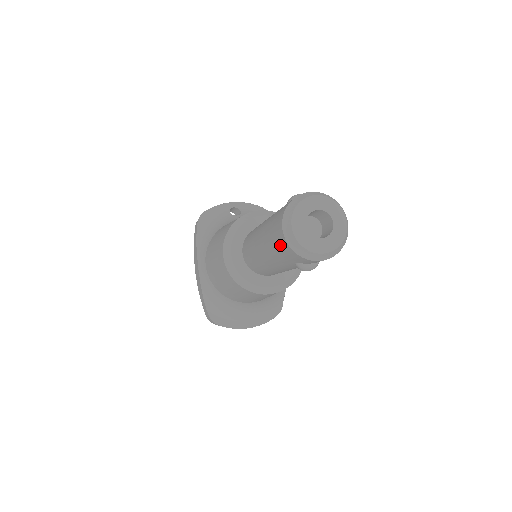
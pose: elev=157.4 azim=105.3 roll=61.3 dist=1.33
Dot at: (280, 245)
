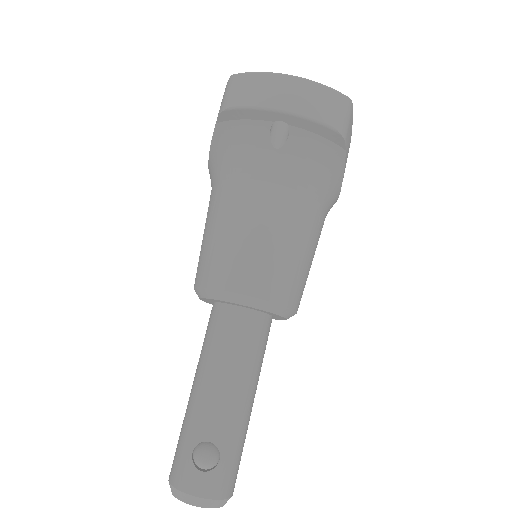
Dot at: occluded
